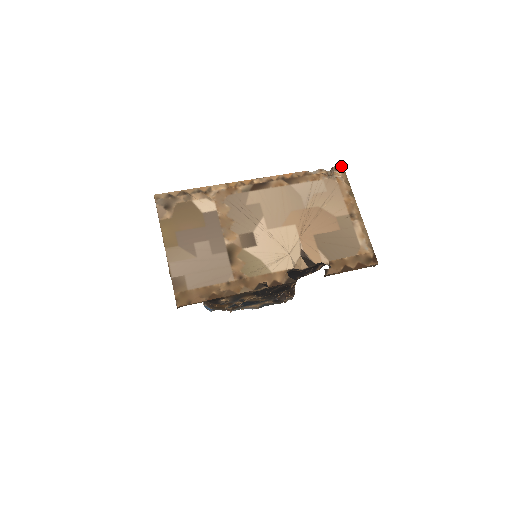
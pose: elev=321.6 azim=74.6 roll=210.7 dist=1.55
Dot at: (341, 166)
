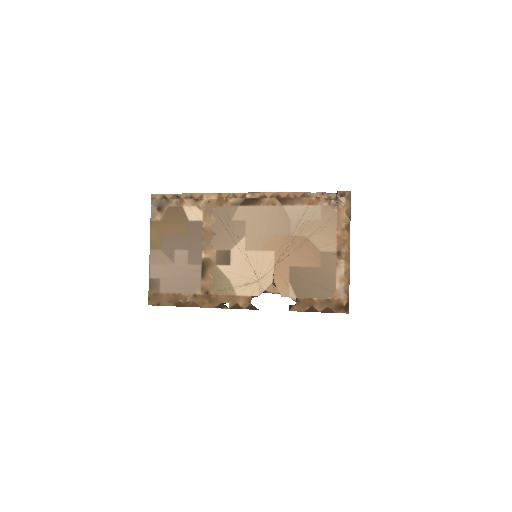
Dot at: (348, 192)
